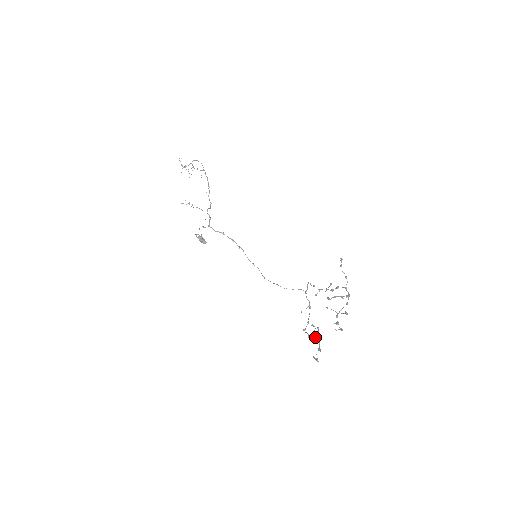
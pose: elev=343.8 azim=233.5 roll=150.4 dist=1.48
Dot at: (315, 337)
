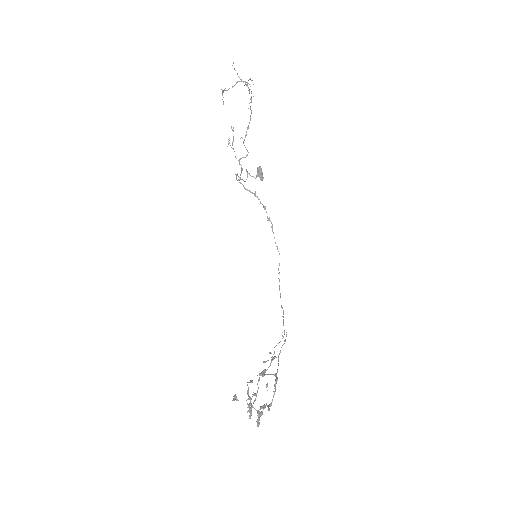
Dot at: occluded
